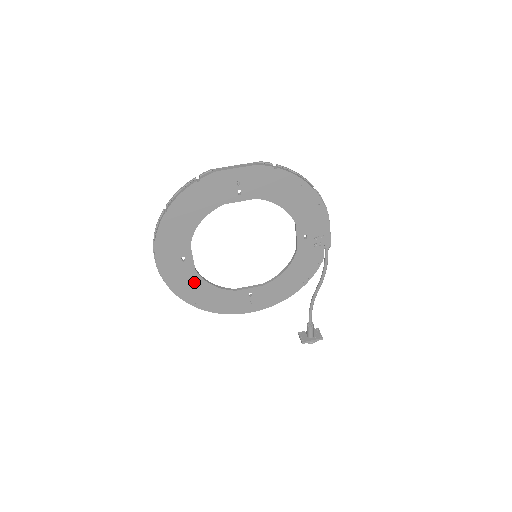
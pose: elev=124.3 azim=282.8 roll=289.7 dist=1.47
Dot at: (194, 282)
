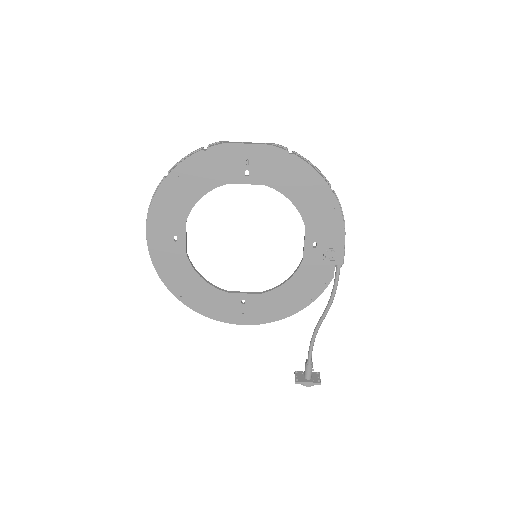
Dot at: (183, 269)
